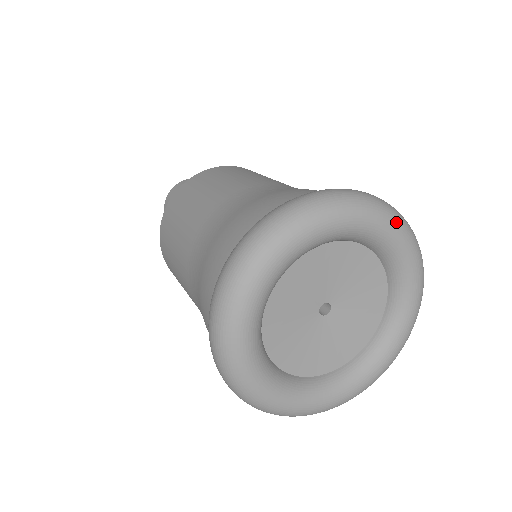
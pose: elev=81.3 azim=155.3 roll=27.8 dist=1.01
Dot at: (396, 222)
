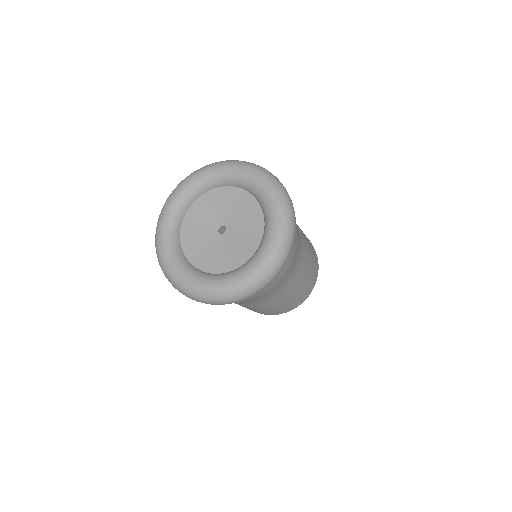
Dot at: (269, 181)
